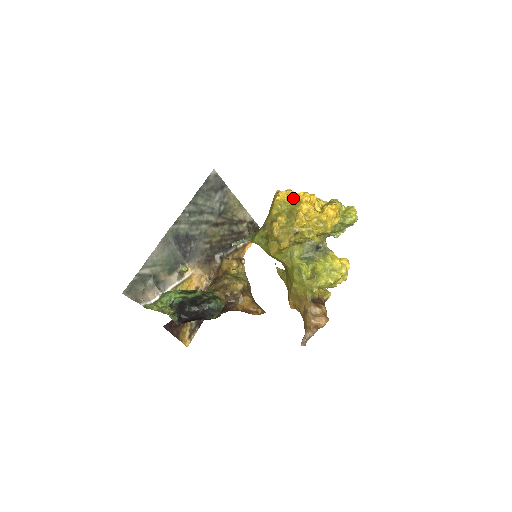
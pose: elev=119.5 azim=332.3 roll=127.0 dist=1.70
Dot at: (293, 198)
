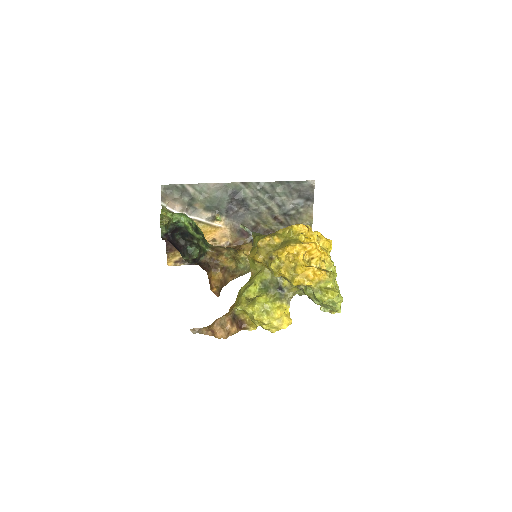
Dot at: (302, 236)
